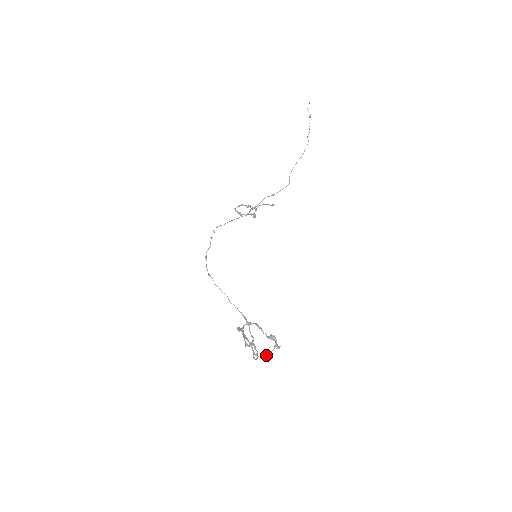
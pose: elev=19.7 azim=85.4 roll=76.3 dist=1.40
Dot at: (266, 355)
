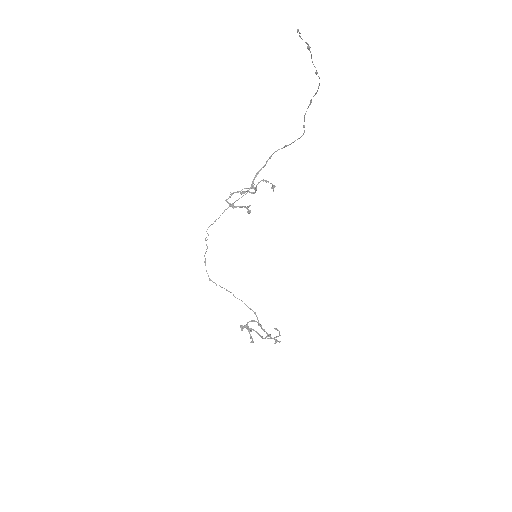
Dot at: occluded
